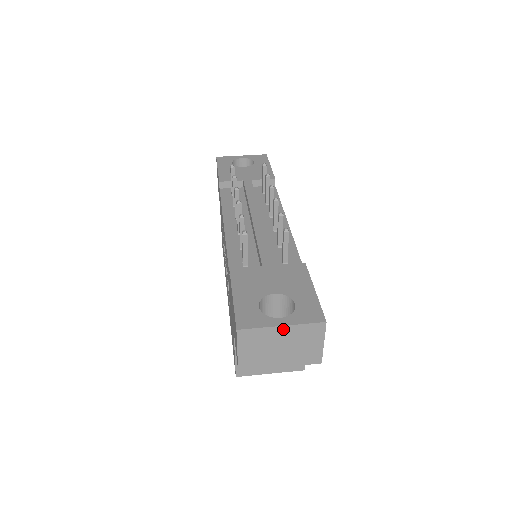
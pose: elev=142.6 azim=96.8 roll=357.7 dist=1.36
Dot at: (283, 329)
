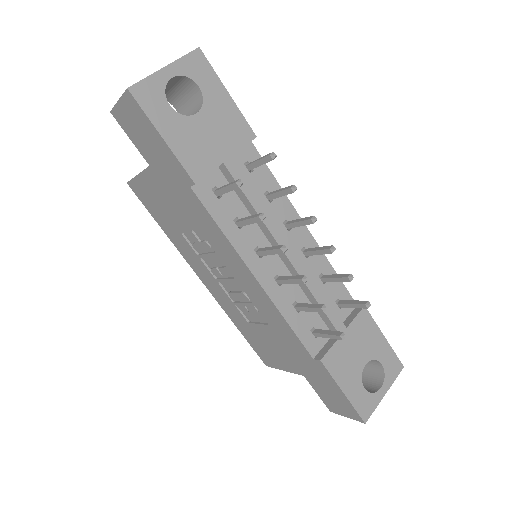
Dot at: (383, 393)
